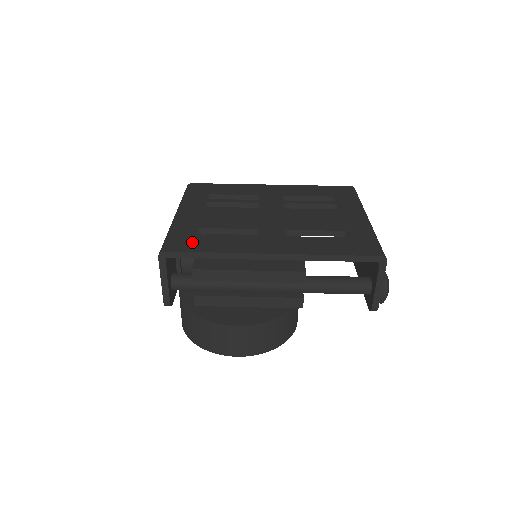
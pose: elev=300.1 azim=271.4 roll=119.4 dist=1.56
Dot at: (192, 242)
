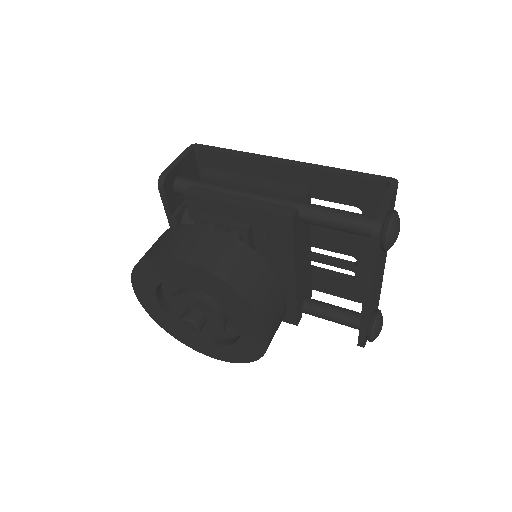
Dot at: occluded
